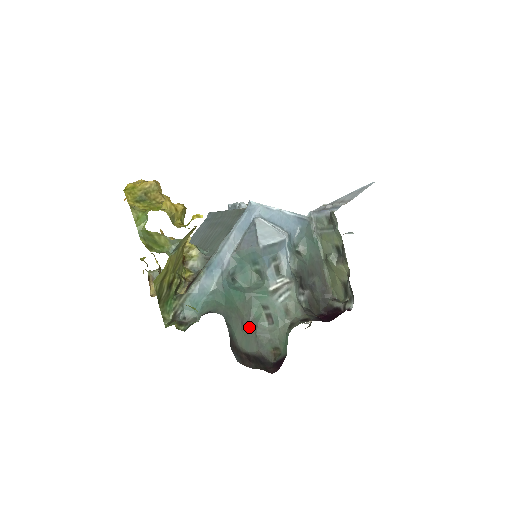
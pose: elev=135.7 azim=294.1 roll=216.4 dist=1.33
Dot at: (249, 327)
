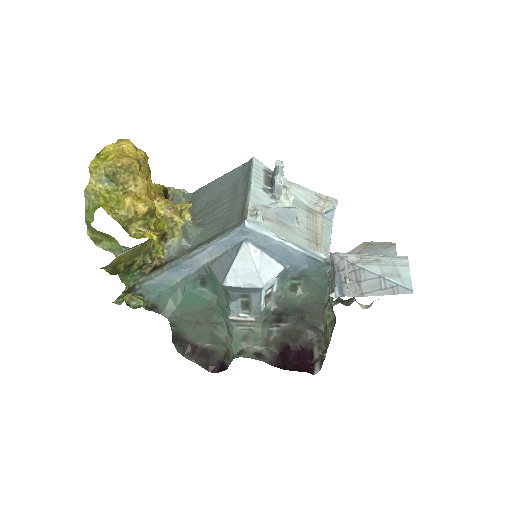
Dot at: (206, 326)
